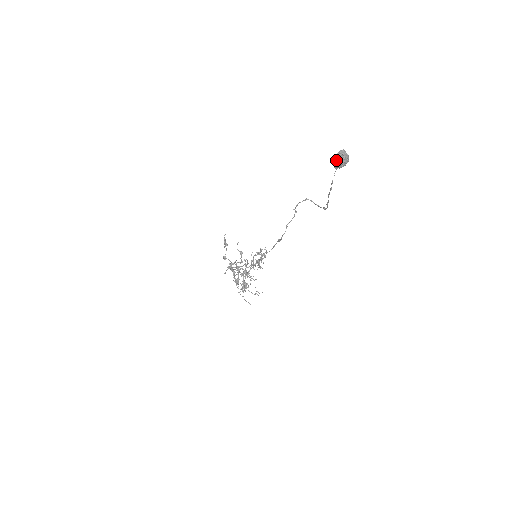
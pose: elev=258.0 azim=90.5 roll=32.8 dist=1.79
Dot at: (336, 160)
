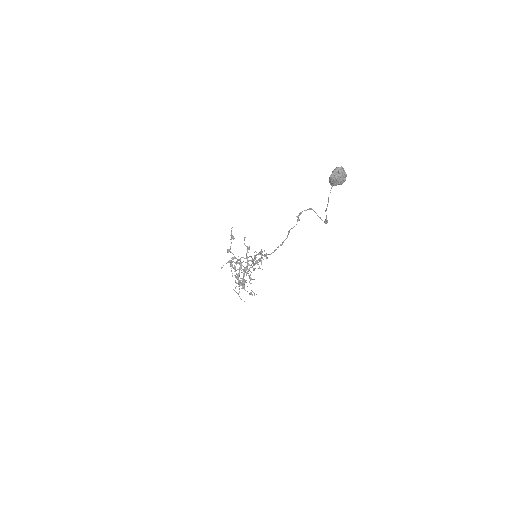
Dot at: (331, 177)
